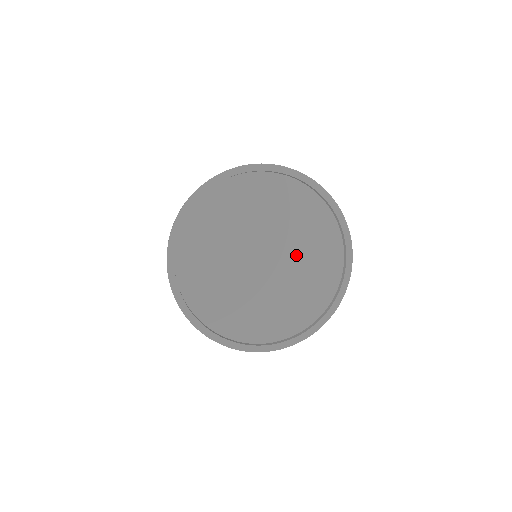
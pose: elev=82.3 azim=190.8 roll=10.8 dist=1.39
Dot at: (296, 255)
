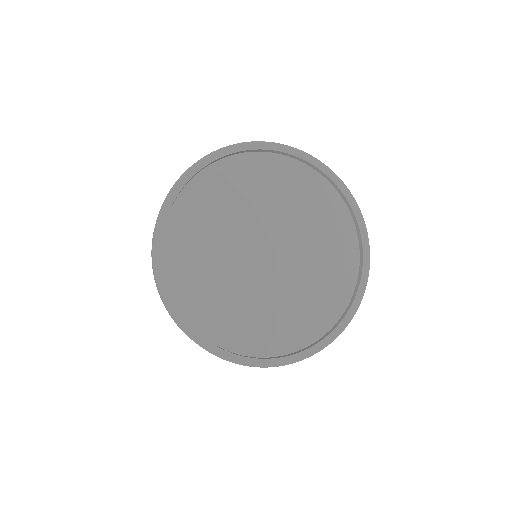
Dot at: (296, 227)
